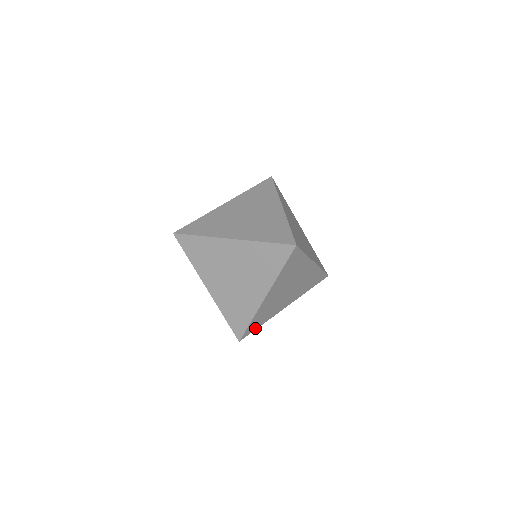
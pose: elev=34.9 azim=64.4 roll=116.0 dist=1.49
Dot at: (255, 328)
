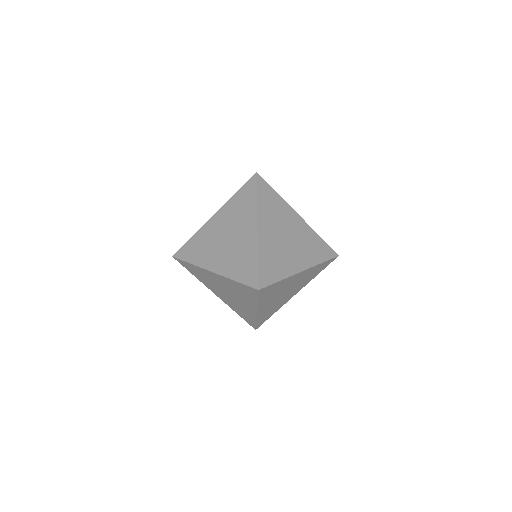
Dot at: (268, 318)
